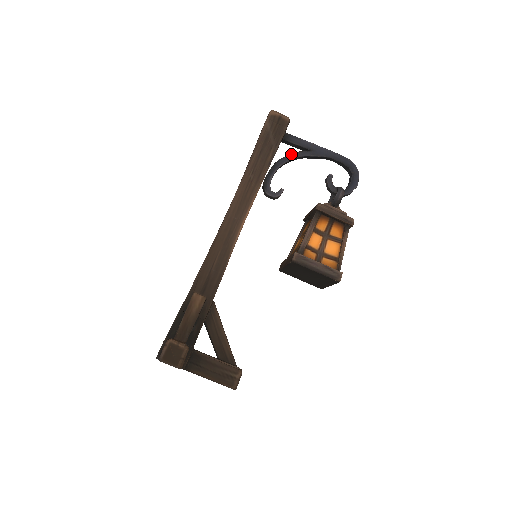
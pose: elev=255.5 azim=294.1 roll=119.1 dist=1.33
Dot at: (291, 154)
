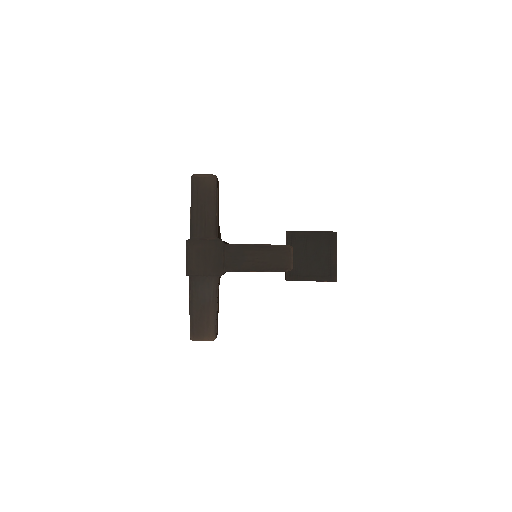
Dot at: occluded
